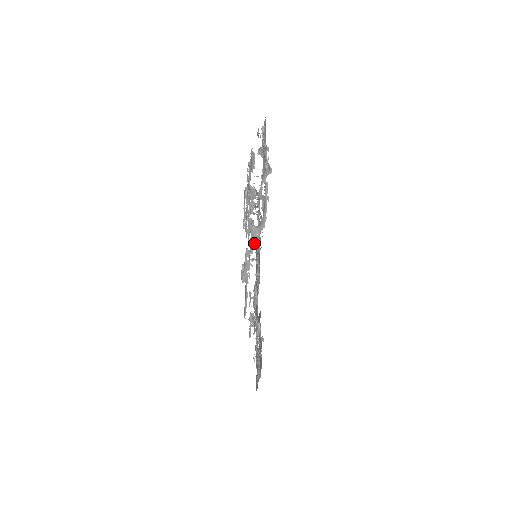
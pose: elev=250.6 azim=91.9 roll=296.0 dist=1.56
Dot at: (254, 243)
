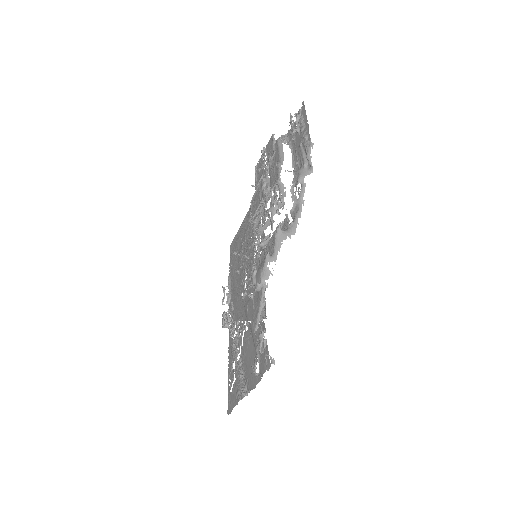
Dot at: (279, 249)
